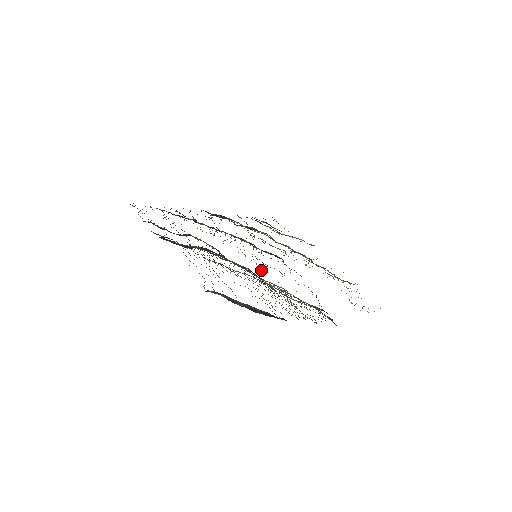
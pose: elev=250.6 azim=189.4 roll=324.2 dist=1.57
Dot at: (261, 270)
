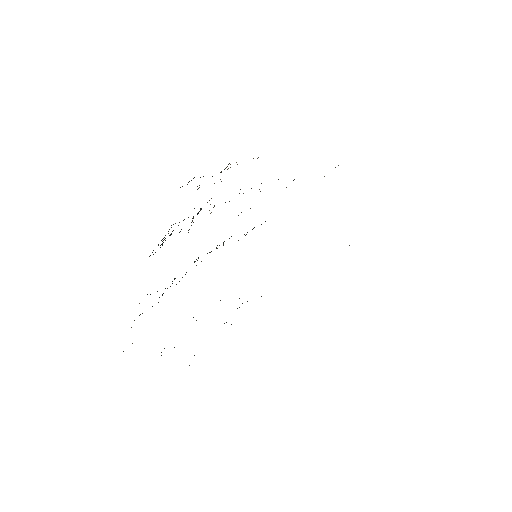
Dot at: occluded
